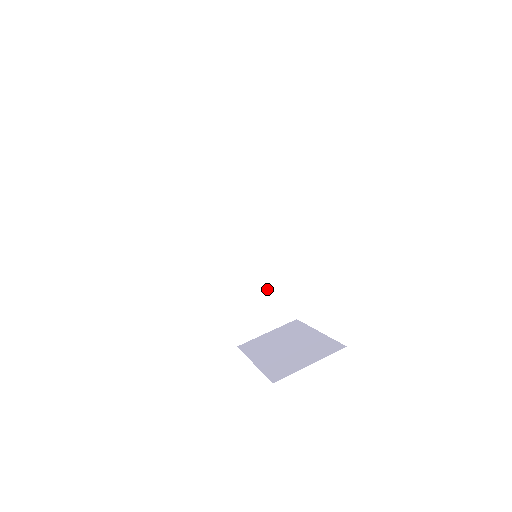
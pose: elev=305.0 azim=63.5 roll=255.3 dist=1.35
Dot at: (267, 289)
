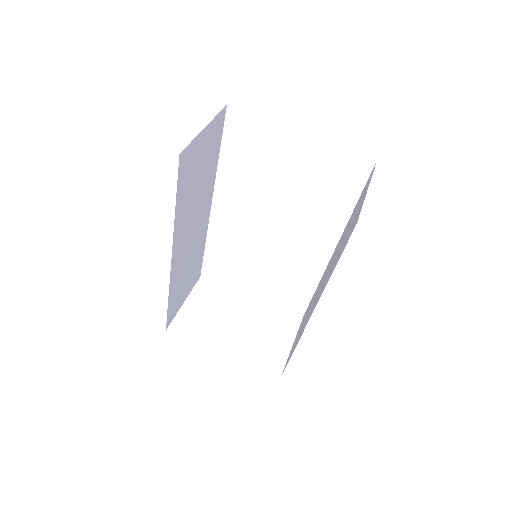
Dot at: (195, 261)
